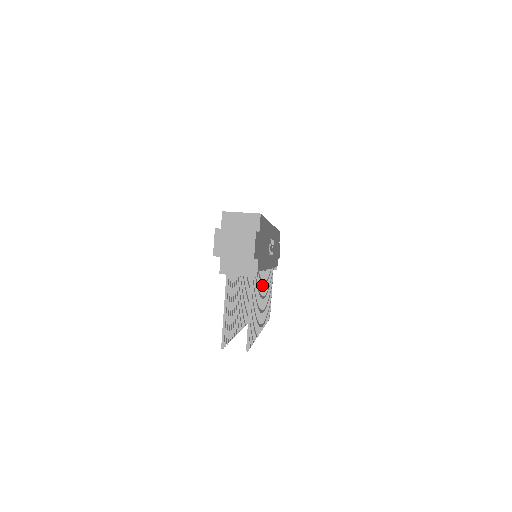
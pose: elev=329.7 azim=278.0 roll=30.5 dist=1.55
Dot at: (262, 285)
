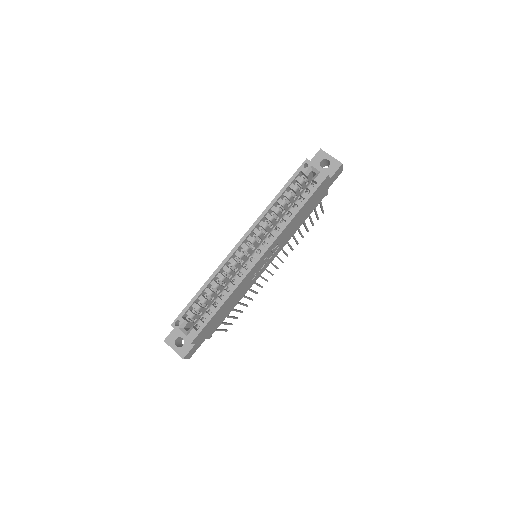
Dot at: occluded
